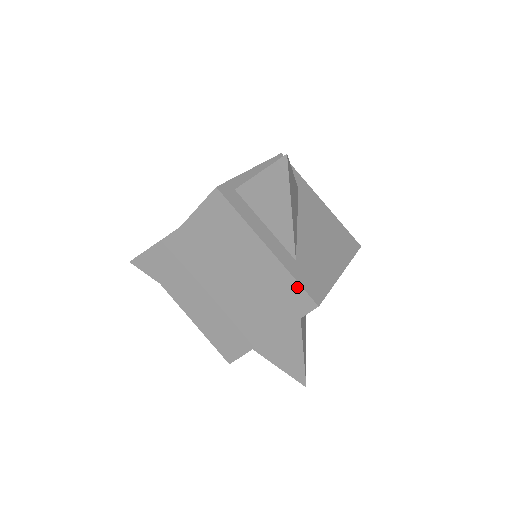
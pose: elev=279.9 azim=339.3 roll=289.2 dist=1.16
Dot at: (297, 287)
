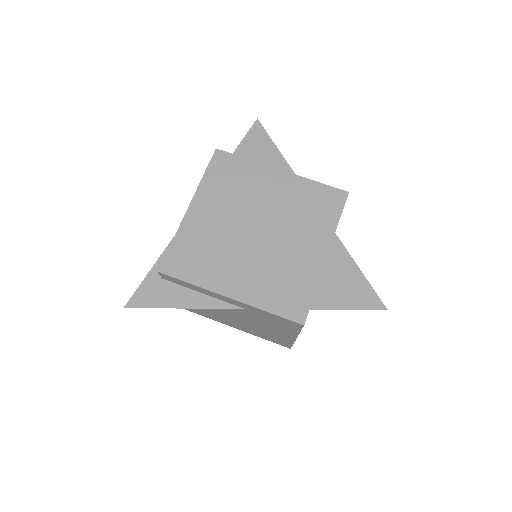
Dot at: (323, 187)
